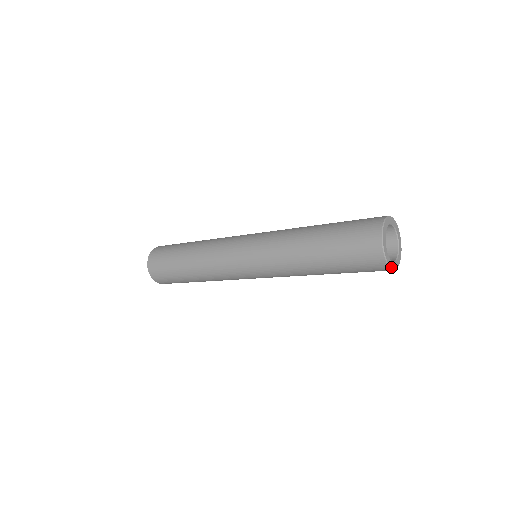
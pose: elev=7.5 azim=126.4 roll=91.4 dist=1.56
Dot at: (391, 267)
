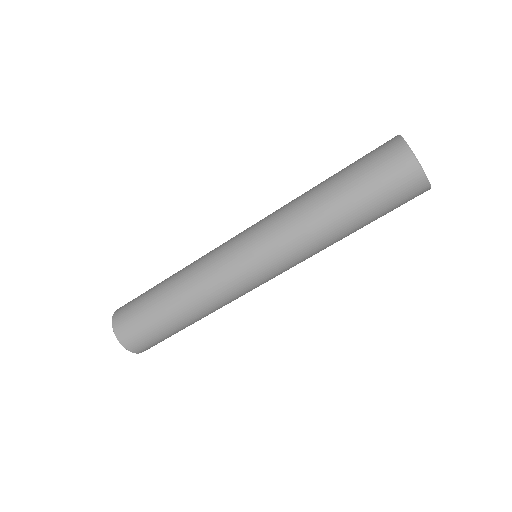
Dot at: (430, 184)
